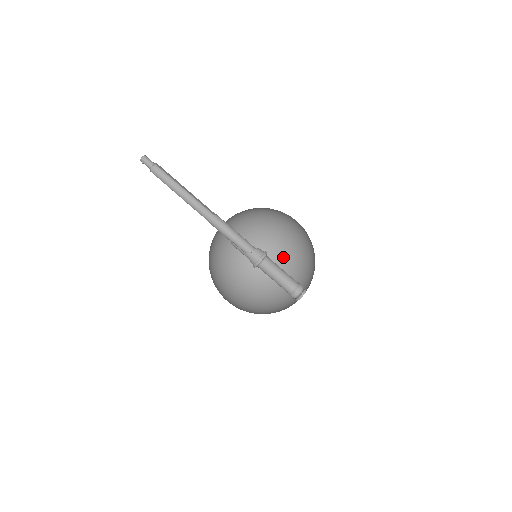
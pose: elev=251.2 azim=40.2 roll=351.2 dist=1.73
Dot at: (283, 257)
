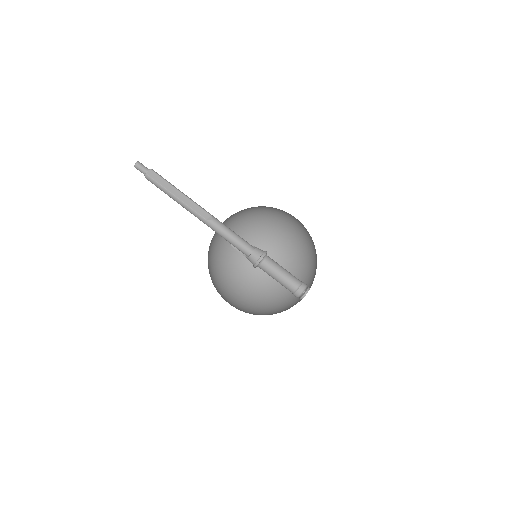
Dot at: (306, 234)
